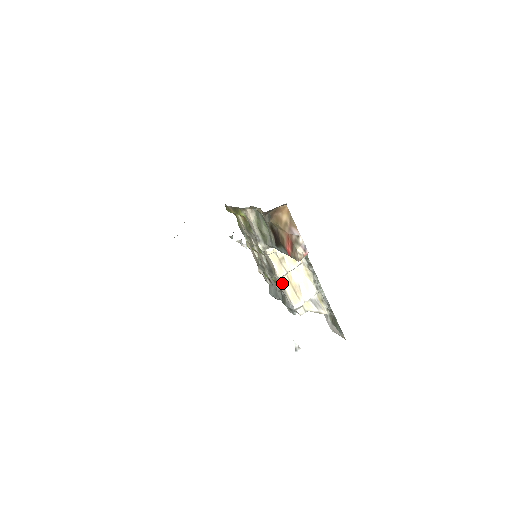
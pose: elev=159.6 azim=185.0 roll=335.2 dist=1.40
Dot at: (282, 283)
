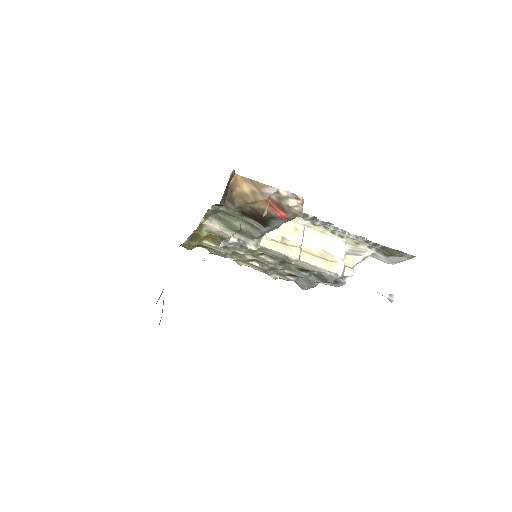
Dot at: (305, 262)
